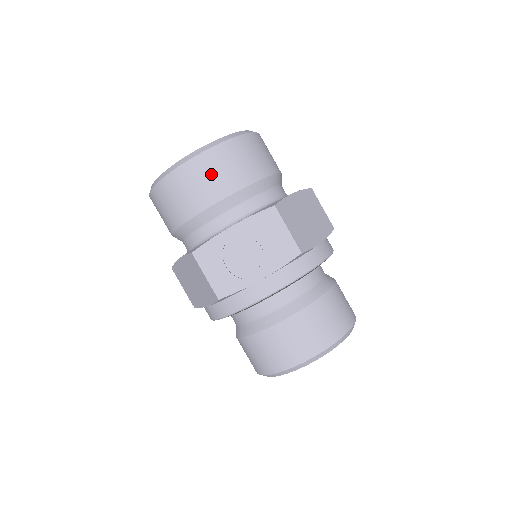
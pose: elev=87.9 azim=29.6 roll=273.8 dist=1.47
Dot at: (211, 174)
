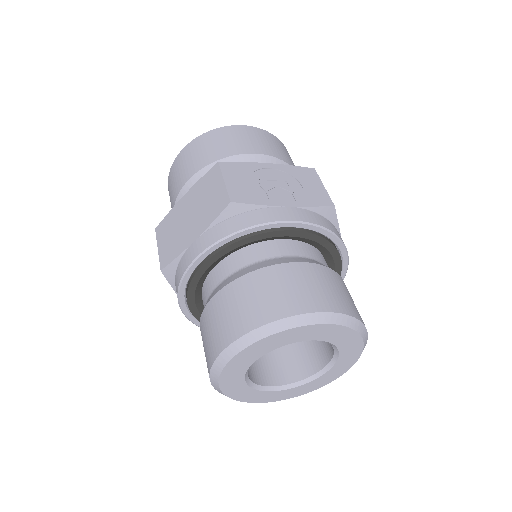
Dot at: (258, 139)
